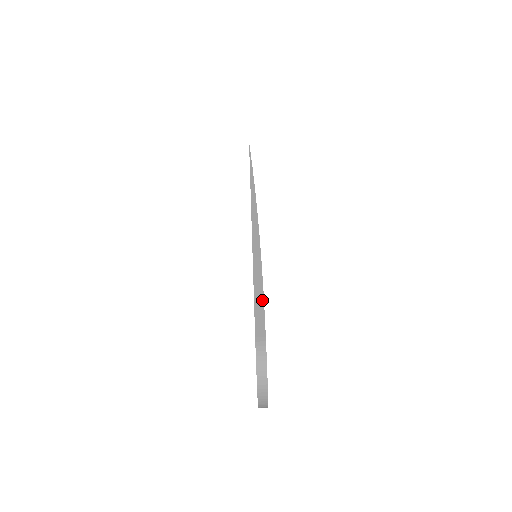
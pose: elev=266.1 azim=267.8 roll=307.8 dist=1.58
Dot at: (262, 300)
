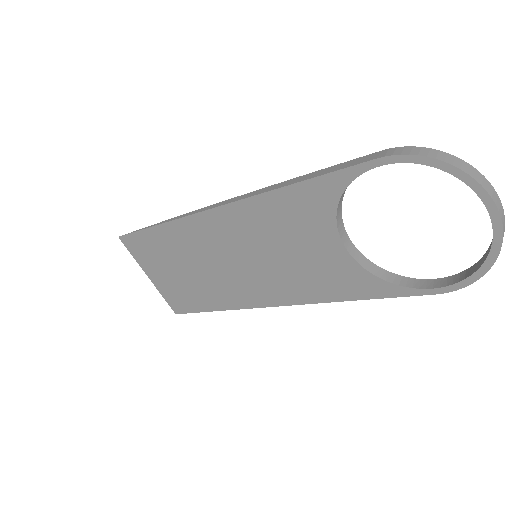
Dot at: (323, 170)
